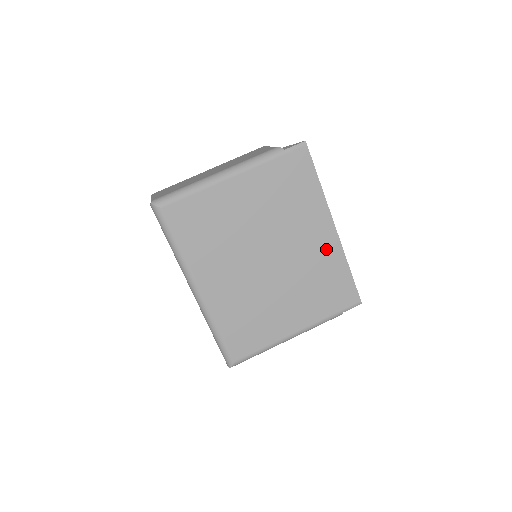
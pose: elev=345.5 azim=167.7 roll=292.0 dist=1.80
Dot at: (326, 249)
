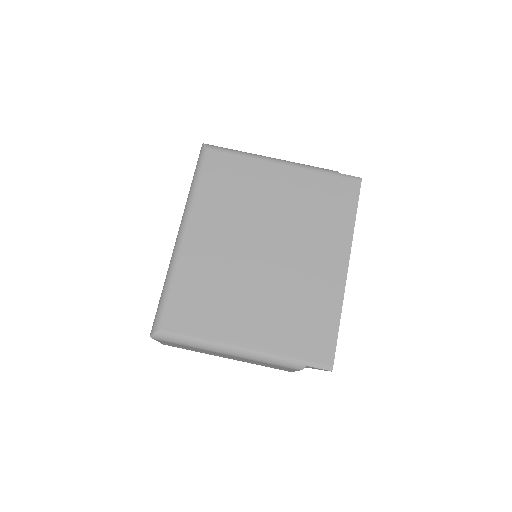
Dot at: (327, 282)
